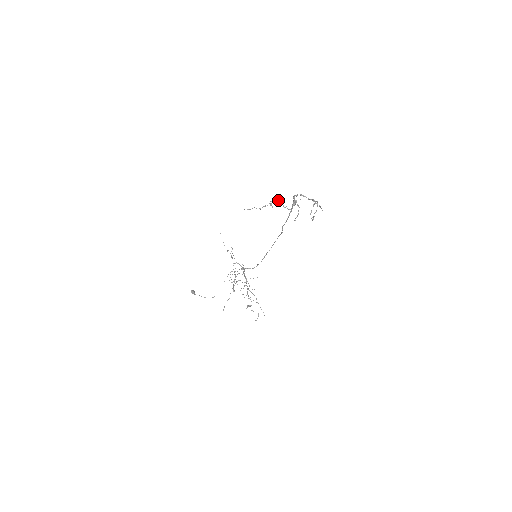
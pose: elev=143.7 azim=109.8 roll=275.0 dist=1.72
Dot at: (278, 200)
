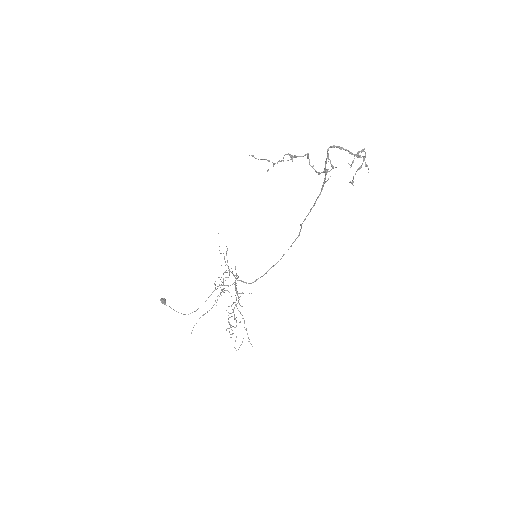
Dot at: occluded
